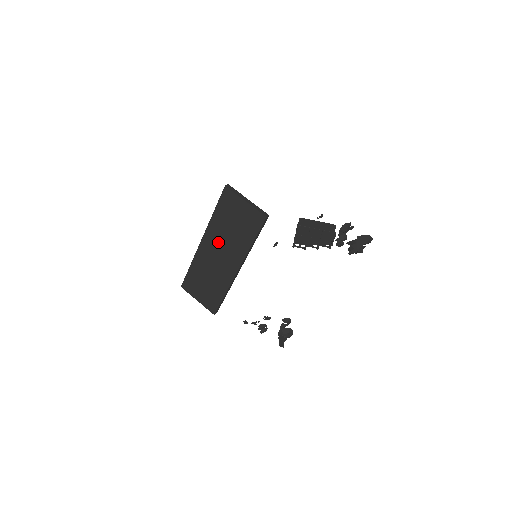
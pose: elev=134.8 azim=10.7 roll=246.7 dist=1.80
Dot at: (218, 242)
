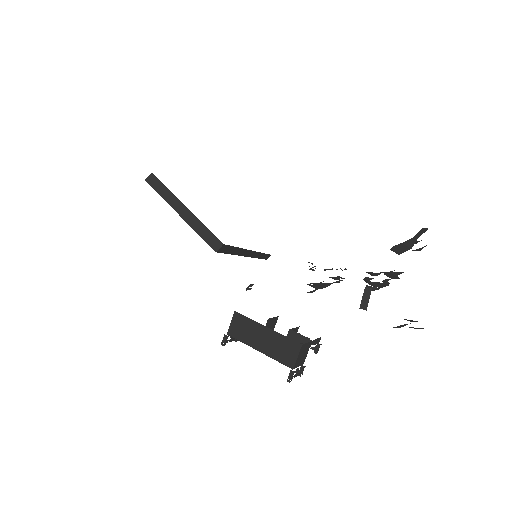
Dot at: occluded
